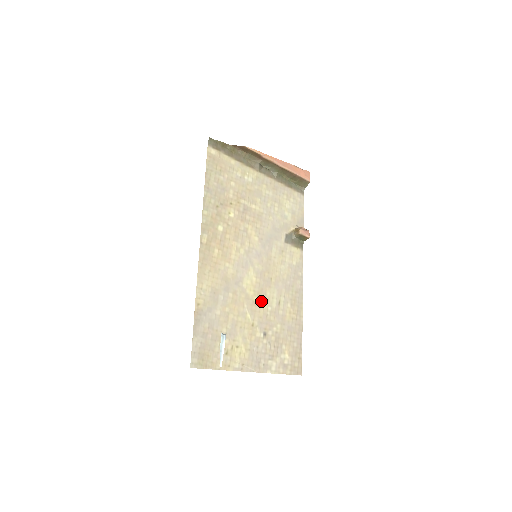
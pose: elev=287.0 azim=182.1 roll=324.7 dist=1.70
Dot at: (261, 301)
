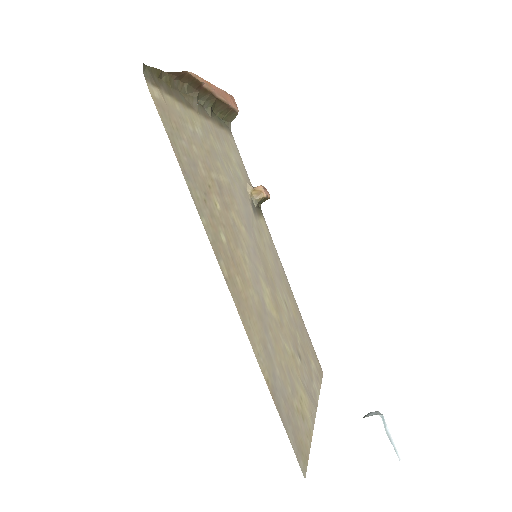
Dot at: (281, 316)
